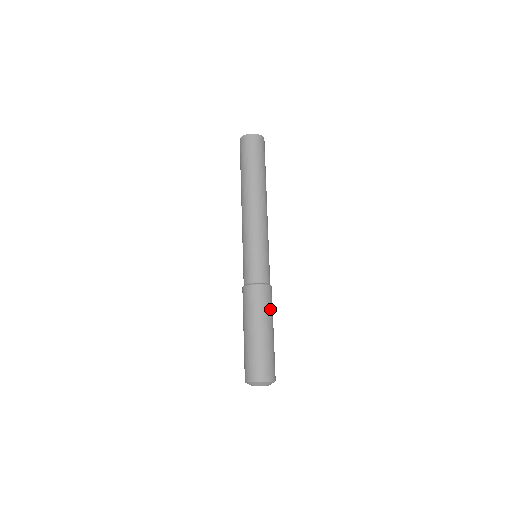
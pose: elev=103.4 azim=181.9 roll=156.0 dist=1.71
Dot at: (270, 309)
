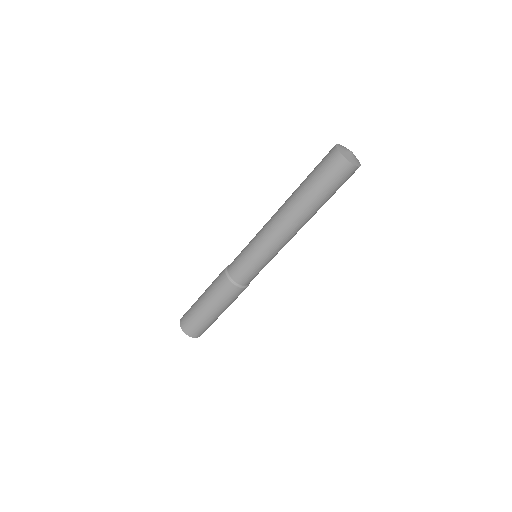
Dot at: (227, 301)
